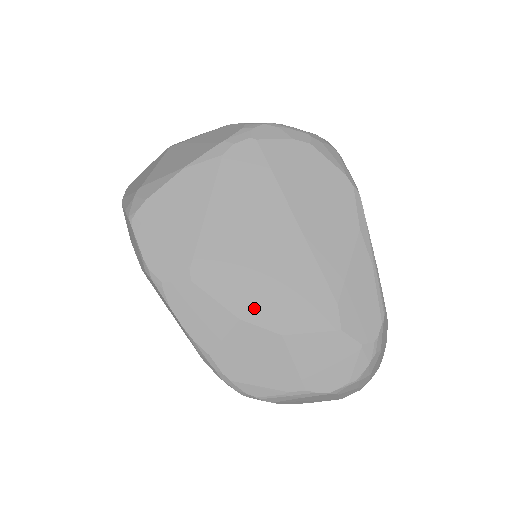
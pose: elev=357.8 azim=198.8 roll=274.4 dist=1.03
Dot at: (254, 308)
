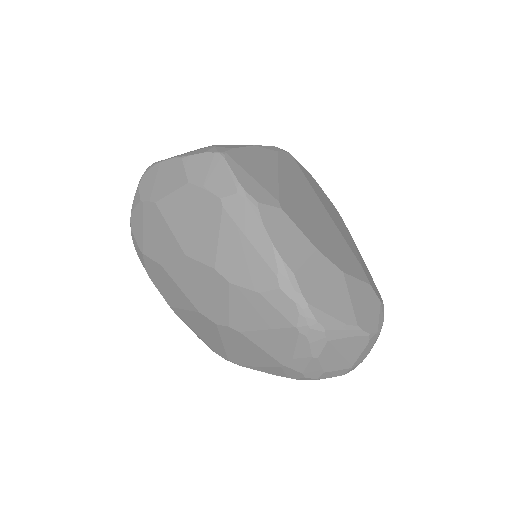
Dot at: (323, 246)
